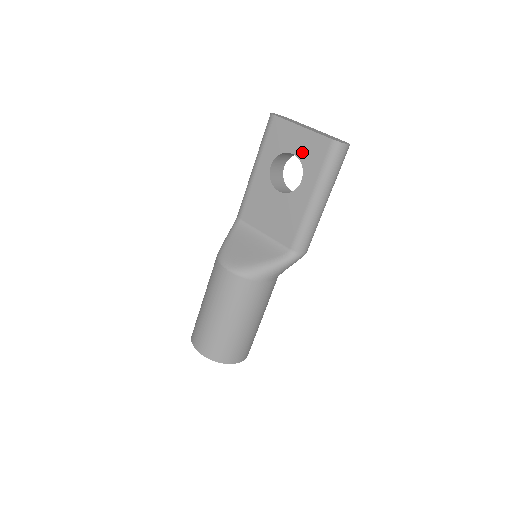
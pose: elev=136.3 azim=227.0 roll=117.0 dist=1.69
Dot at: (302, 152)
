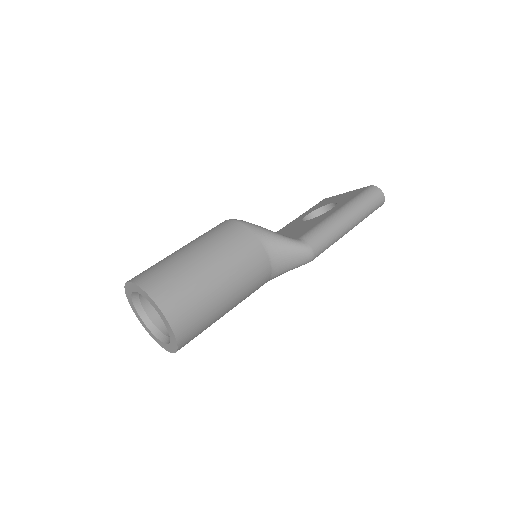
Dot at: (340, 199)
